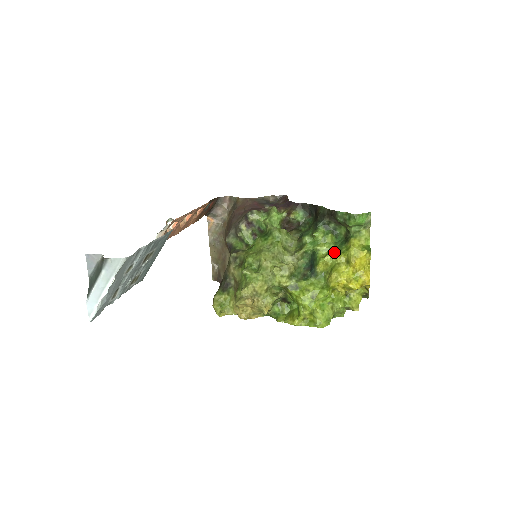
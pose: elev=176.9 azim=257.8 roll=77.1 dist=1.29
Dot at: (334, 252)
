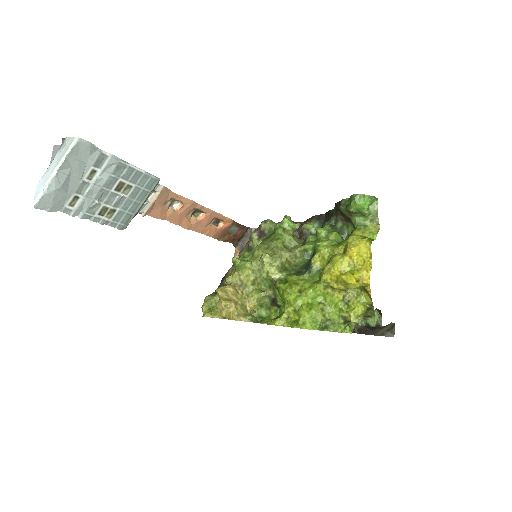
Dot at: (333, 245)
